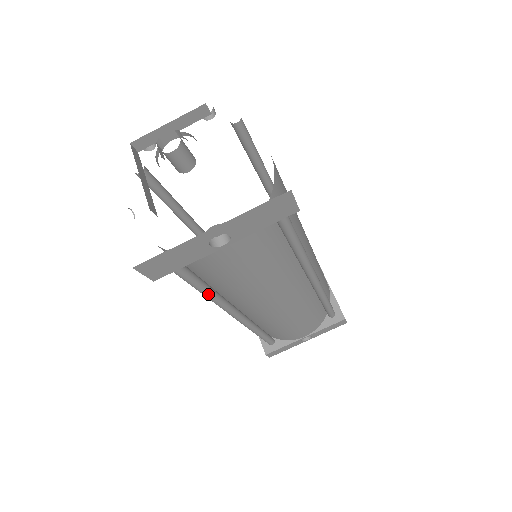
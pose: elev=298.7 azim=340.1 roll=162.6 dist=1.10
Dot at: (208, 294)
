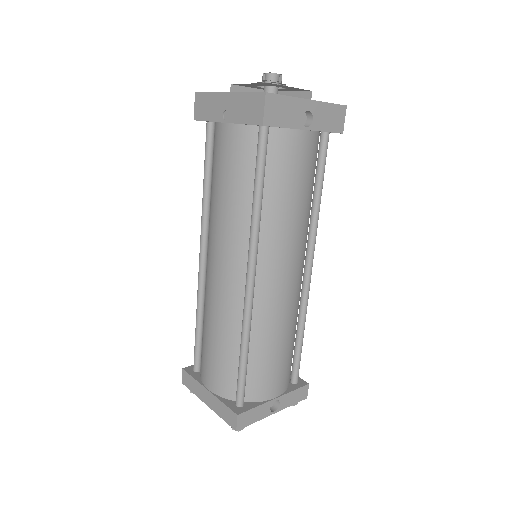
Dot at: (260, 207)
